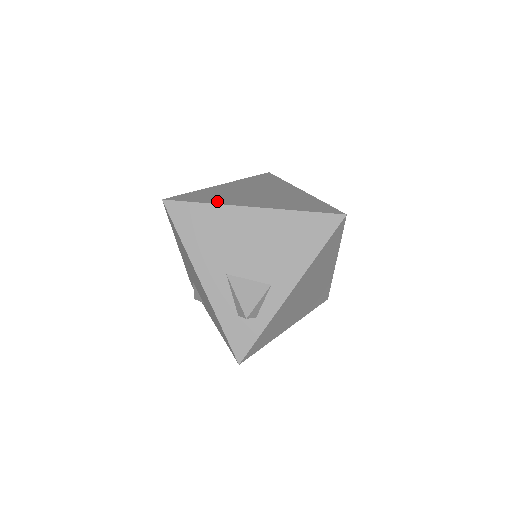
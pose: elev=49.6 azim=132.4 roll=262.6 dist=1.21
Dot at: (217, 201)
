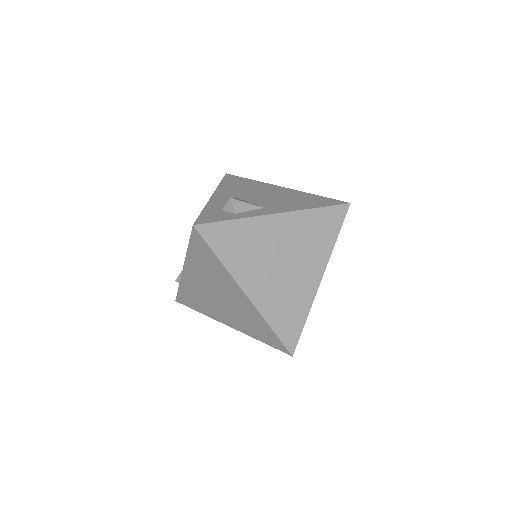
Dot at: occluded
